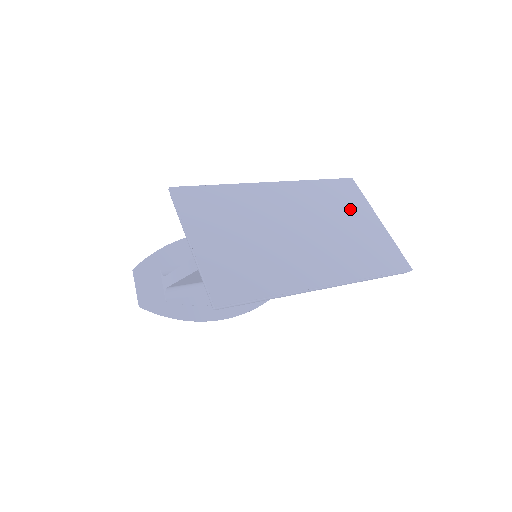
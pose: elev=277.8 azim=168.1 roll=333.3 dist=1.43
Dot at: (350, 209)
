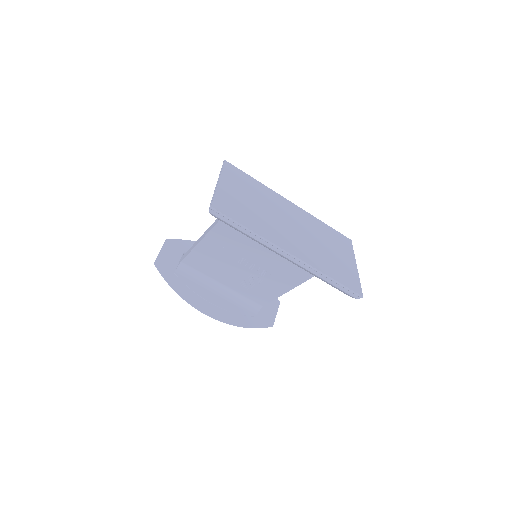
Dot at: (338, 247)
